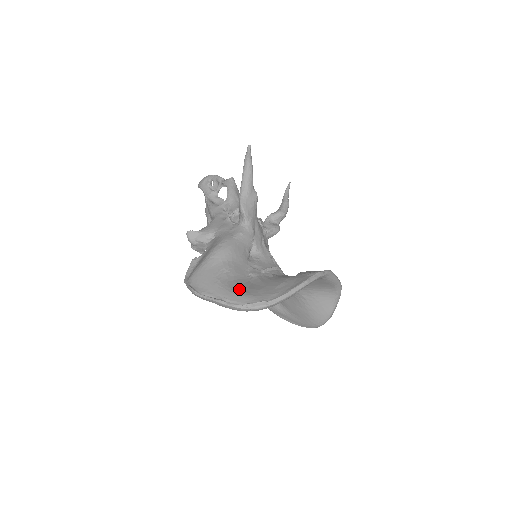
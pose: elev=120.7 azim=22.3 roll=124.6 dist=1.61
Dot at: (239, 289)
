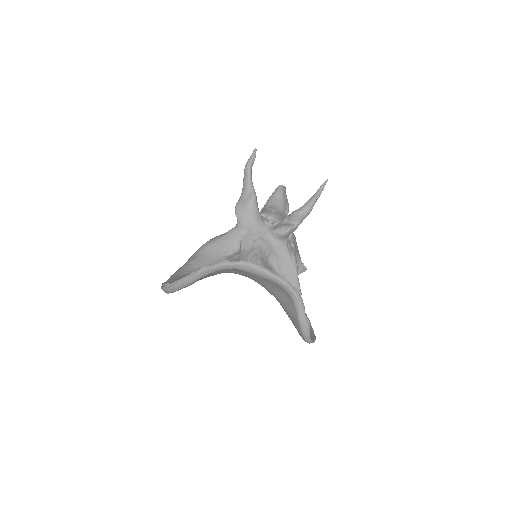
Dot at: (179, 276)
